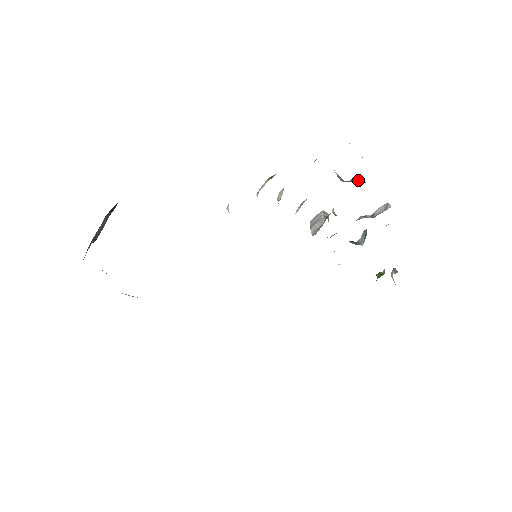
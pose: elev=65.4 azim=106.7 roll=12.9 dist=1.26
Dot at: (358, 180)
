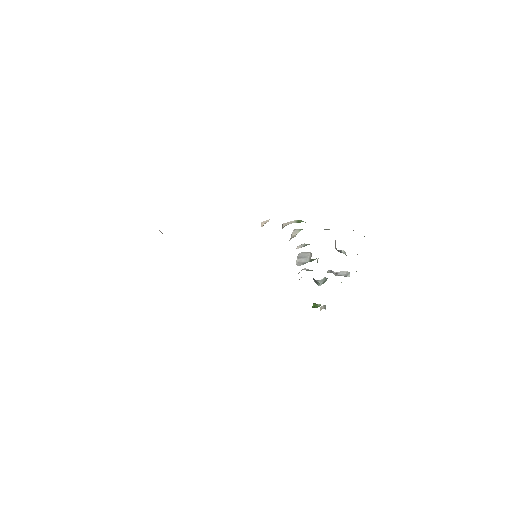
Dot at: (344, 253)
